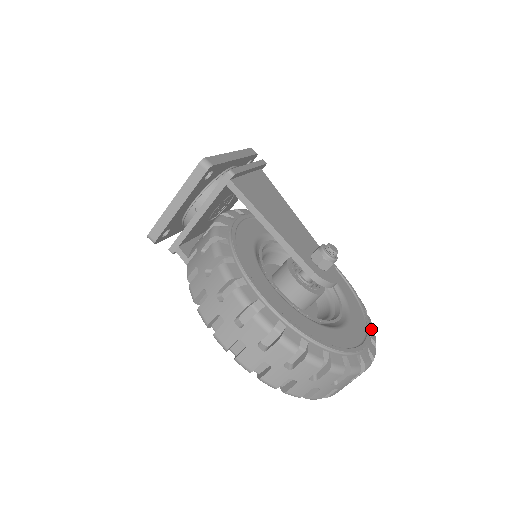
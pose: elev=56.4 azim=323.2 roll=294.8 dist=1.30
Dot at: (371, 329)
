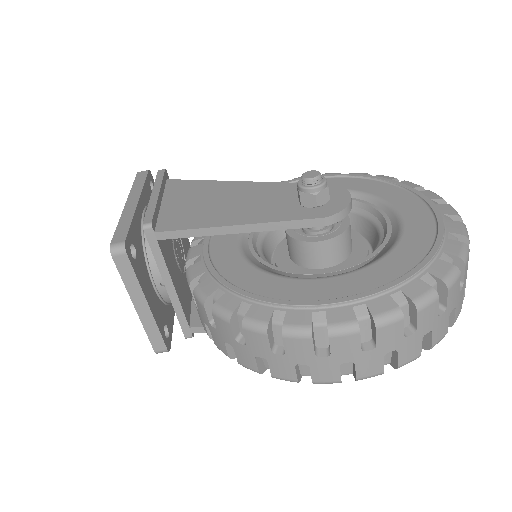
Dot at: (422, 191)
